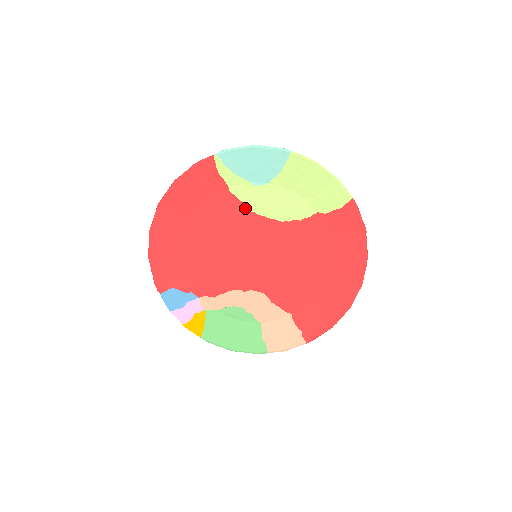
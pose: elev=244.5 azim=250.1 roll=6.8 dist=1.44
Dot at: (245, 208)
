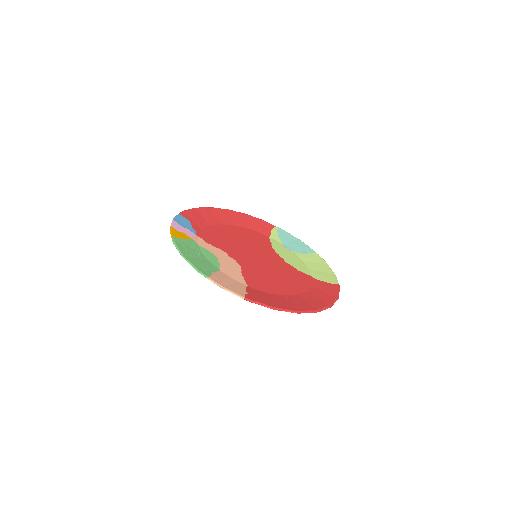
Dot at: (271, 246)
